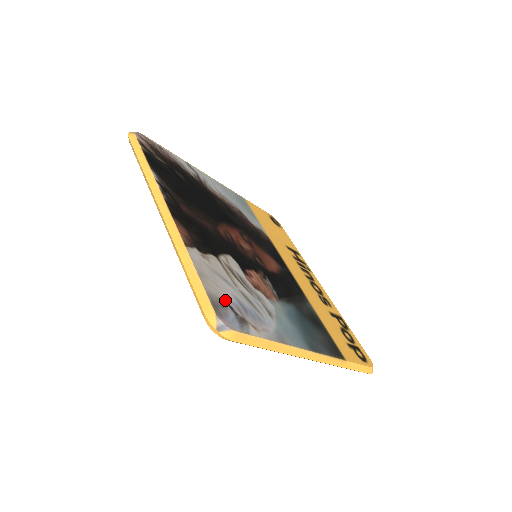
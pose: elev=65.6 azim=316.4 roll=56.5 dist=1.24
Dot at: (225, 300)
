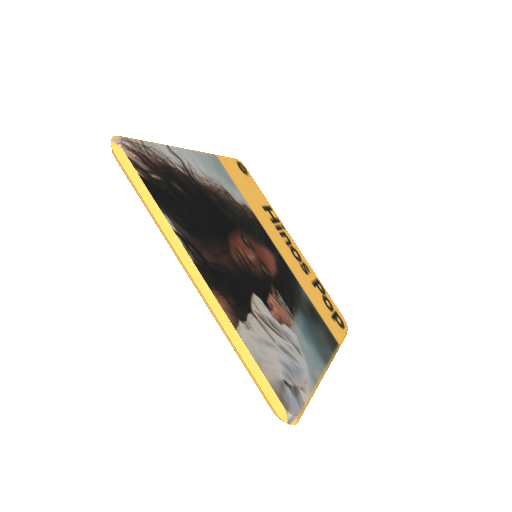
Dot at: (280, 377)
